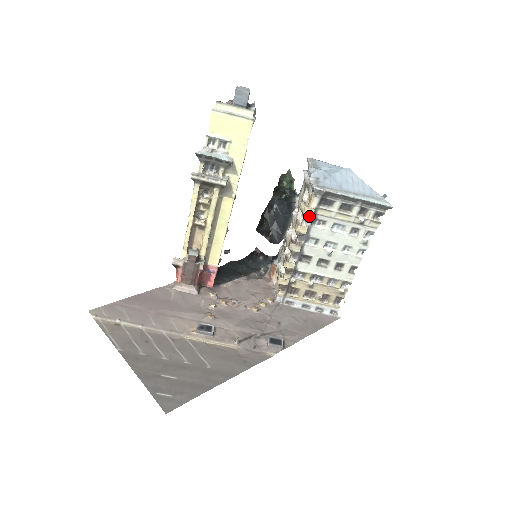
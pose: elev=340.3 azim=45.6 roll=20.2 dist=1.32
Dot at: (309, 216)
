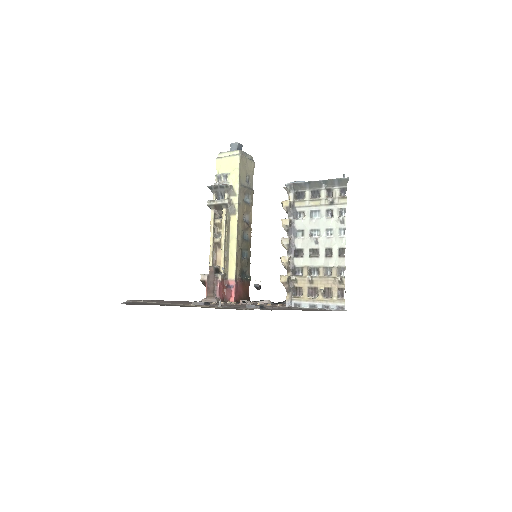
Dot at: (289, 210)
